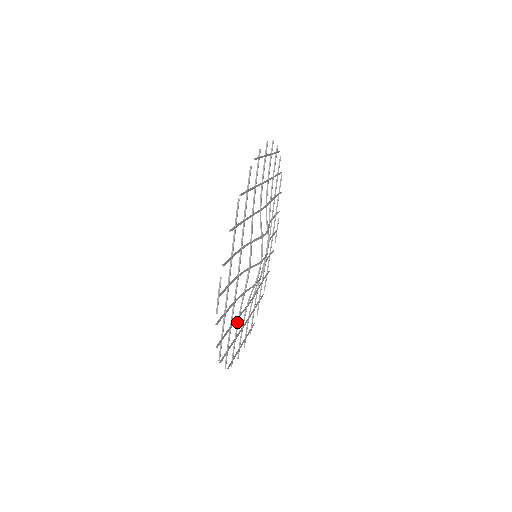
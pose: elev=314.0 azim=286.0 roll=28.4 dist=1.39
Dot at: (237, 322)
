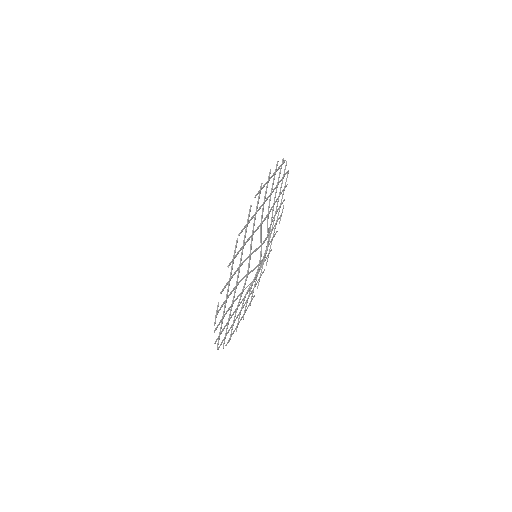
Dot at: (235, 312)
